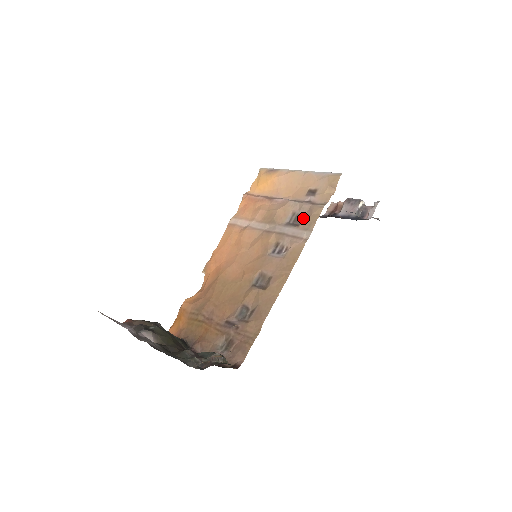
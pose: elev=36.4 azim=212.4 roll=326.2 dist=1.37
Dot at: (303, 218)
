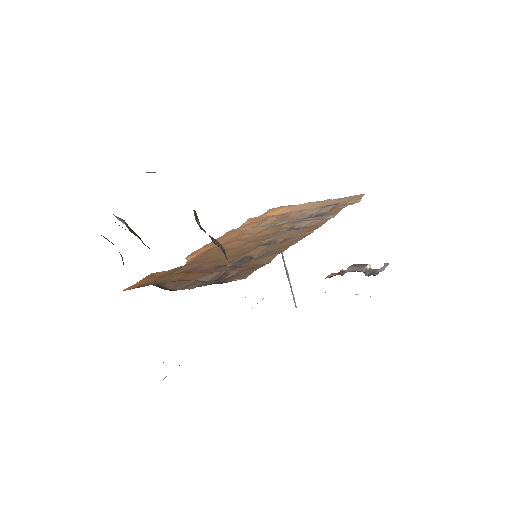
Dot at: (324, 214)
